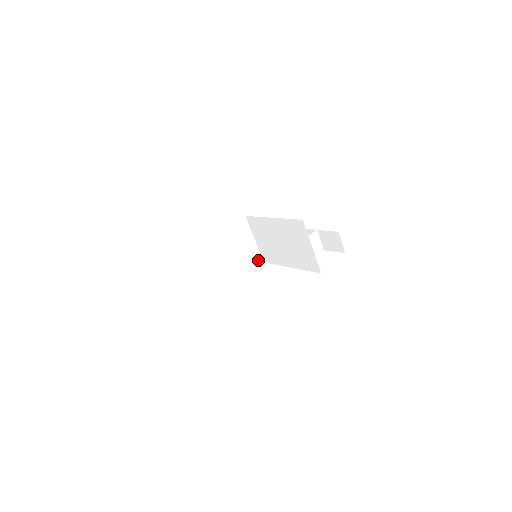
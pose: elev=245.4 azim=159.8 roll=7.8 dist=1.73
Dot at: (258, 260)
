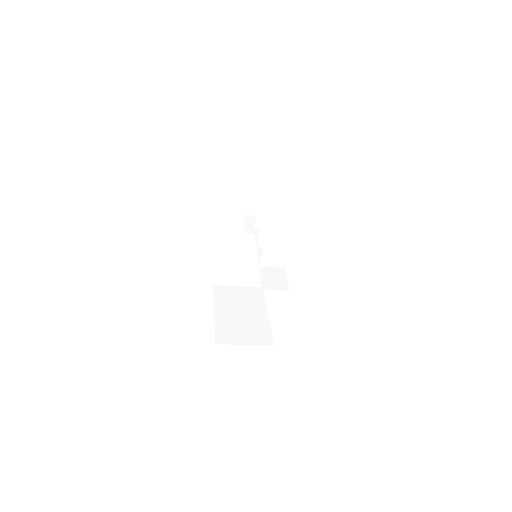
Dot at: occluded
